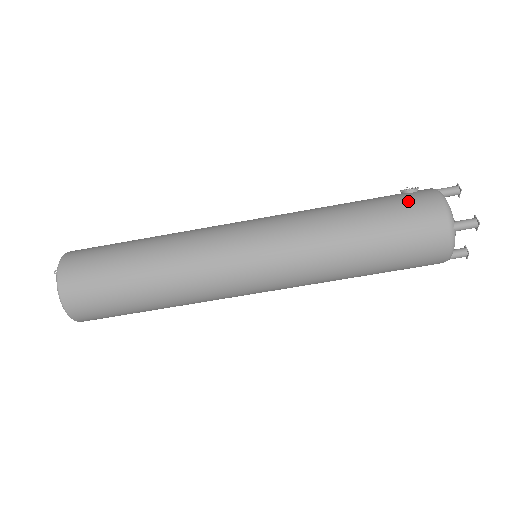
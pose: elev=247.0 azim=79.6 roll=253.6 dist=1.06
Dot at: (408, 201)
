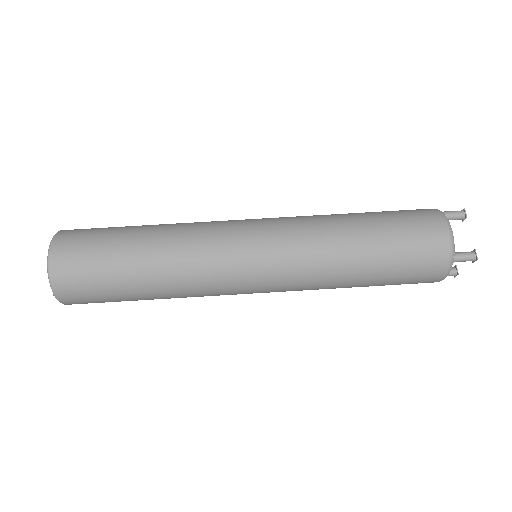
Dot at: occluded
